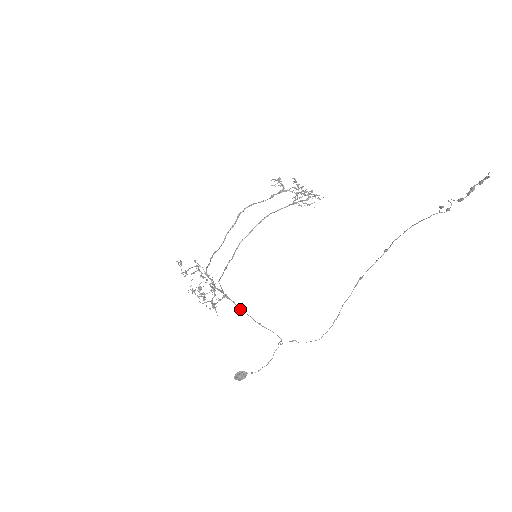
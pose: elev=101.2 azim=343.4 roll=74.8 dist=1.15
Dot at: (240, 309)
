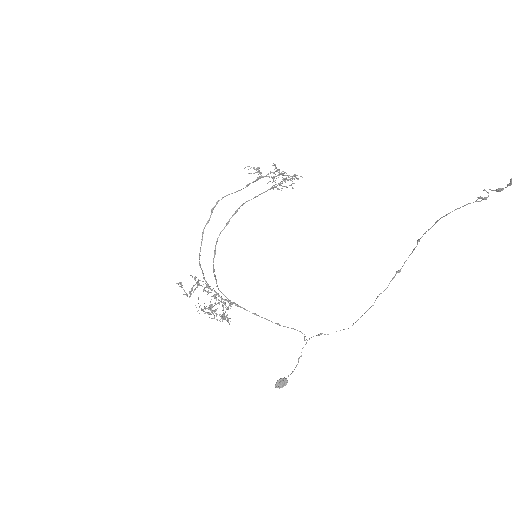
Dot at: occluded
